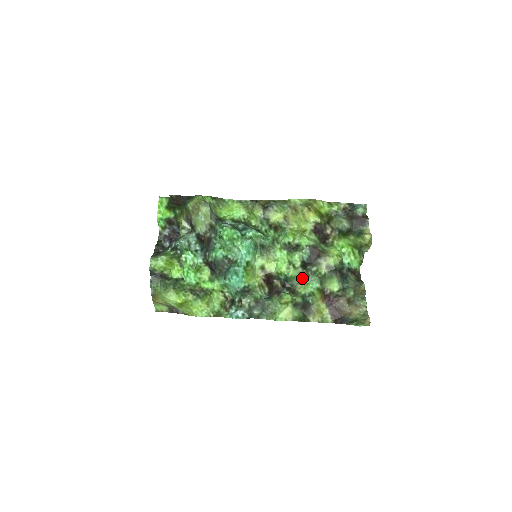
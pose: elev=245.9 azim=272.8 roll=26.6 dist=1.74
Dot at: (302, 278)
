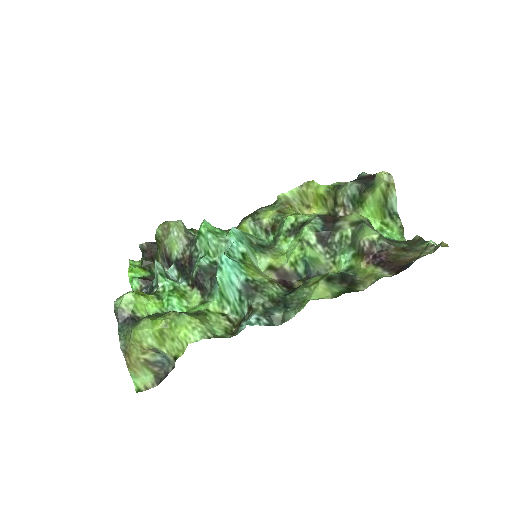
Dot at: (328, 261)
